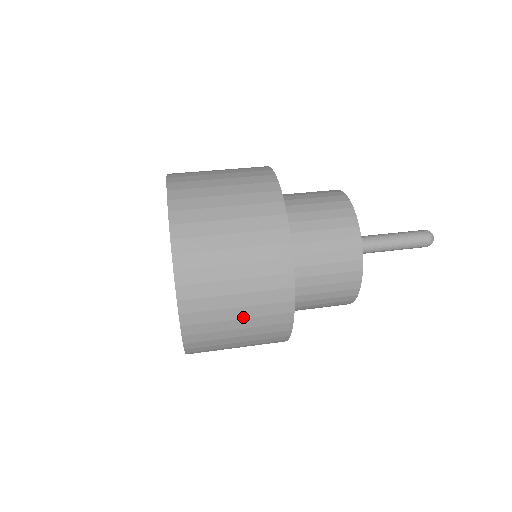
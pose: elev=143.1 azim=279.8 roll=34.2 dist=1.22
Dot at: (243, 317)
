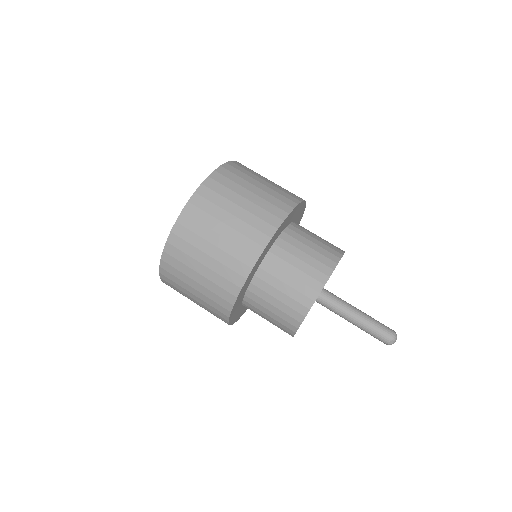
Dot at: (200, 283)
